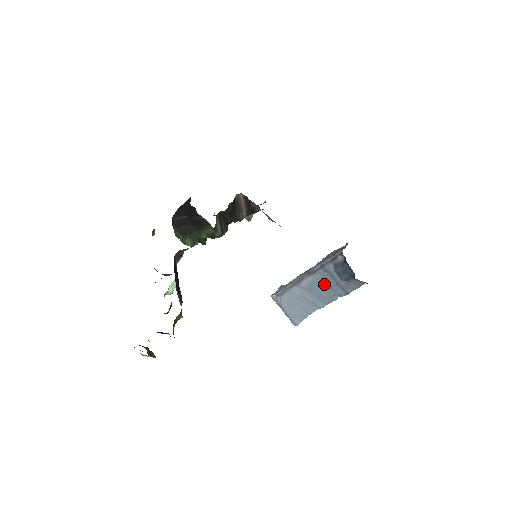
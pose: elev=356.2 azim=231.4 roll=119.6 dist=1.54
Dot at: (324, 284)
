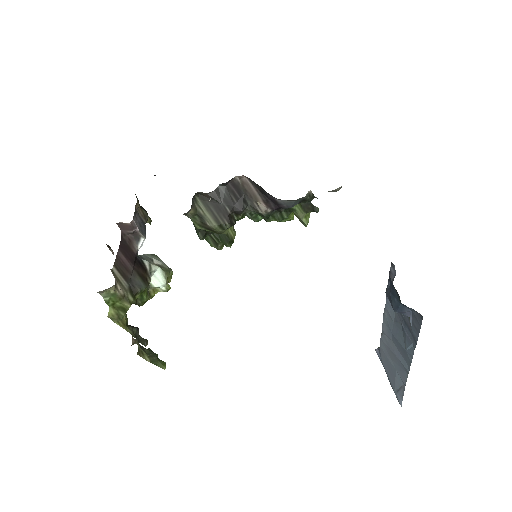
Dot at: (398, 325)
